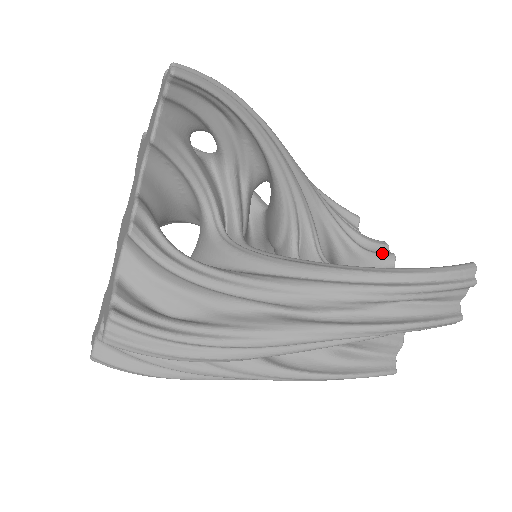
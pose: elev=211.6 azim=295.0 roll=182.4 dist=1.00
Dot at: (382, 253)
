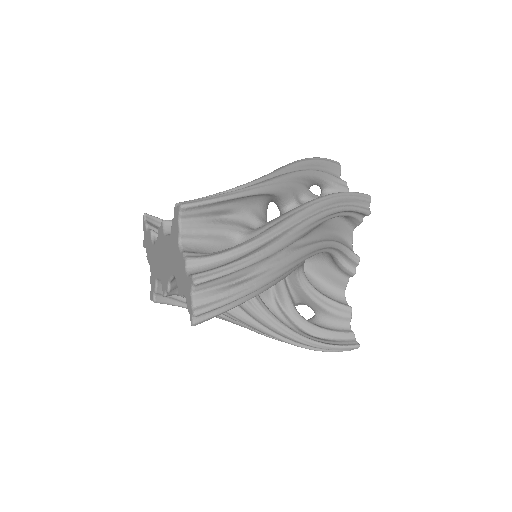
Dot at: (349, 269)
